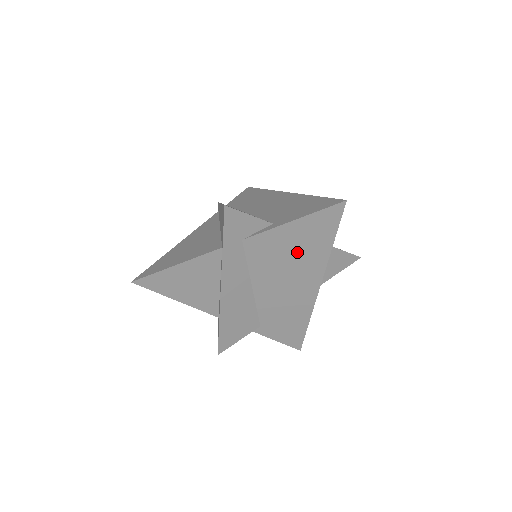
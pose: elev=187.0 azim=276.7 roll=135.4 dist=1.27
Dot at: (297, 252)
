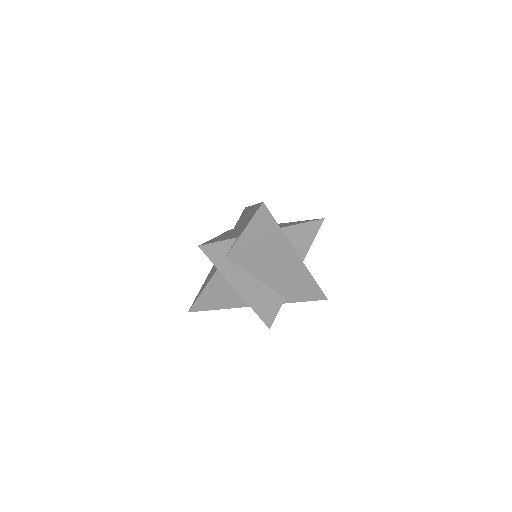
Dot at: (263, 245)
